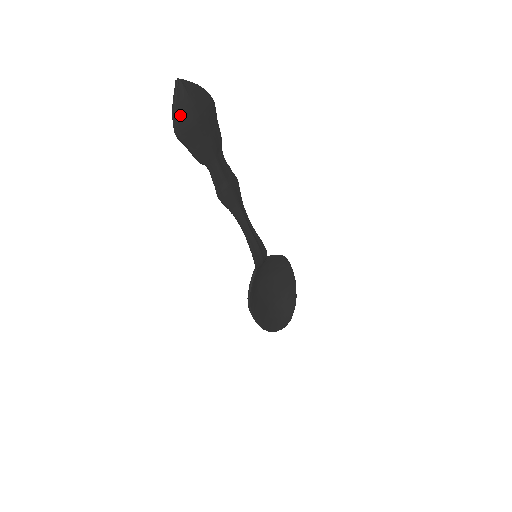
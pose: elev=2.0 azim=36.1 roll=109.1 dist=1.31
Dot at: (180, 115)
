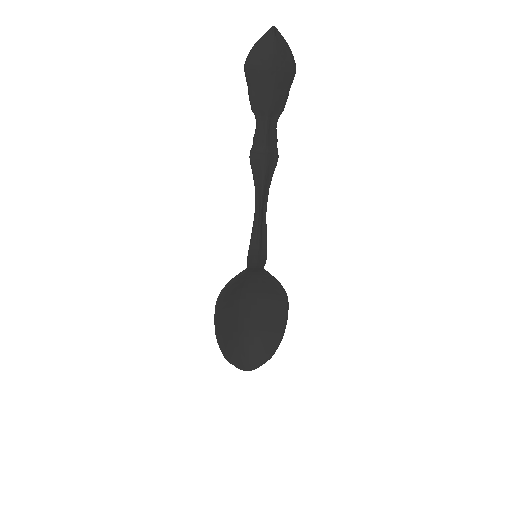
Dot at: (257, 52)
